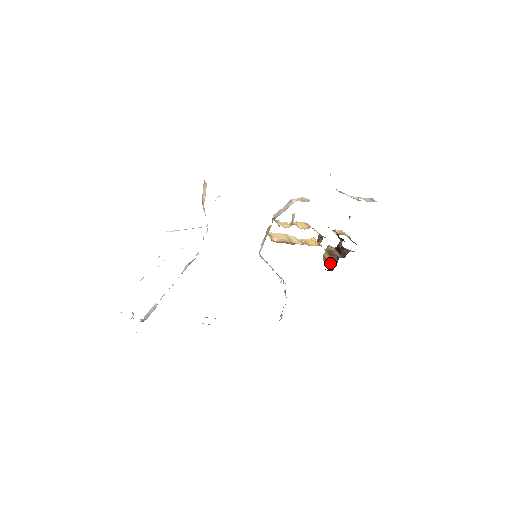
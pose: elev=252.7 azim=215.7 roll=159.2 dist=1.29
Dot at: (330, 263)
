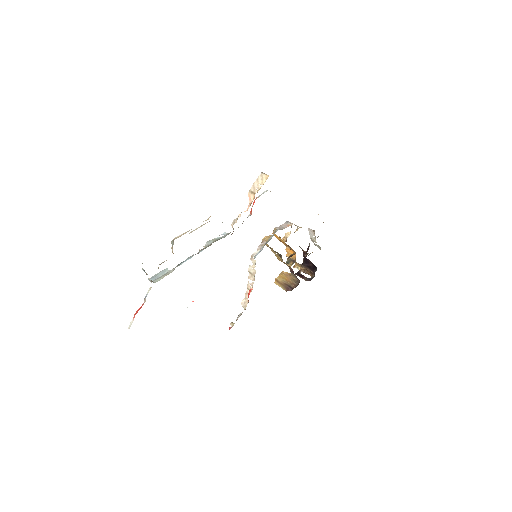
Dot at: (287, 285)
